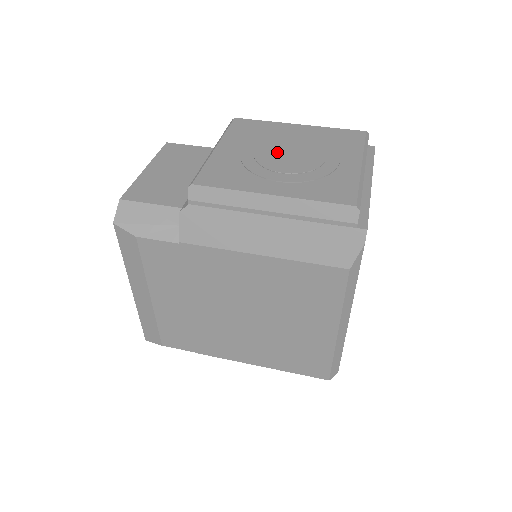
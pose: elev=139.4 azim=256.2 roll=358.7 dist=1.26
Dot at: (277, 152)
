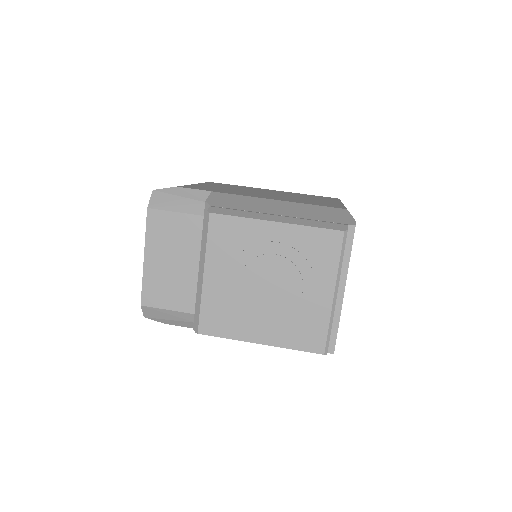
Dot at: (259, 283)
